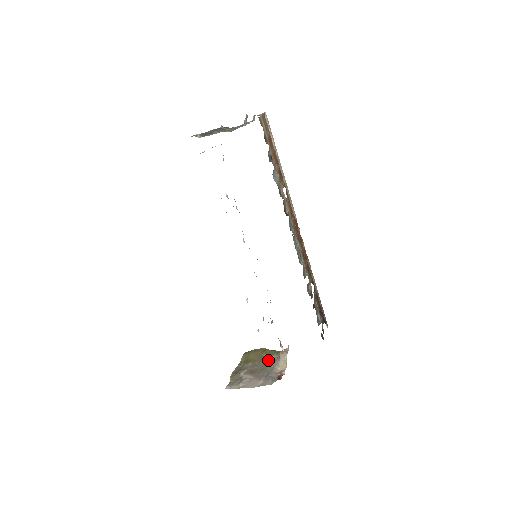
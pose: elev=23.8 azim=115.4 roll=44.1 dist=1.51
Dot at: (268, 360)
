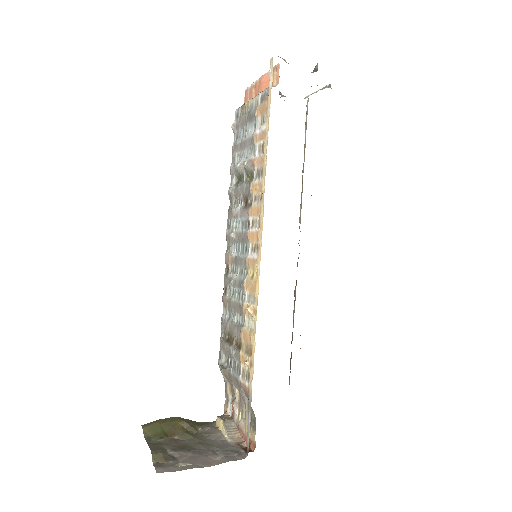
Dot at: (195, 433)
